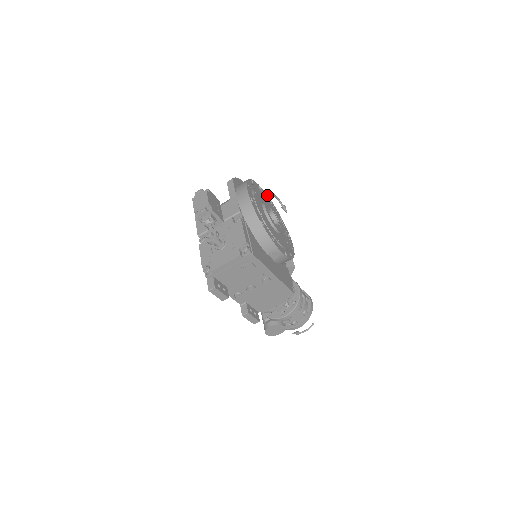
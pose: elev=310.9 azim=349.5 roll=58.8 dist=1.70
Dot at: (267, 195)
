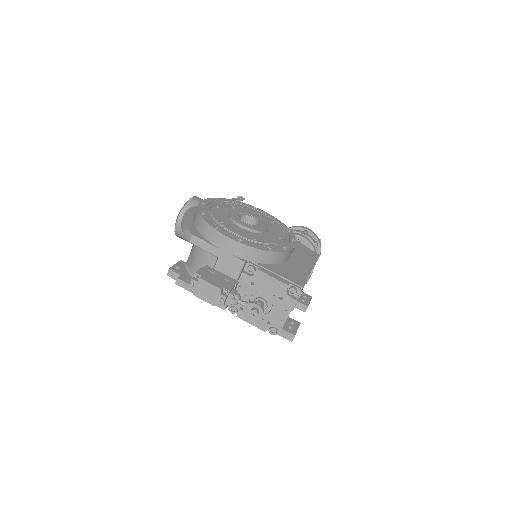
Dot at: (208, 199)
